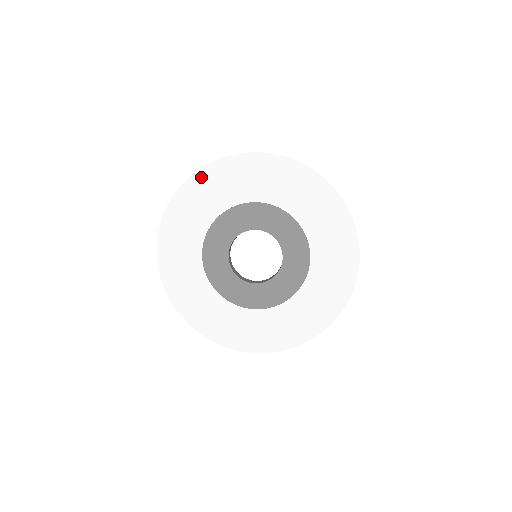
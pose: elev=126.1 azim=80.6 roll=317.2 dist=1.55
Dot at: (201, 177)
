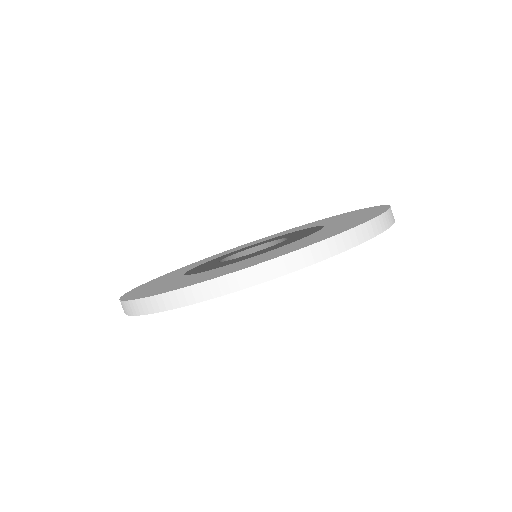
Dot at: occluded
